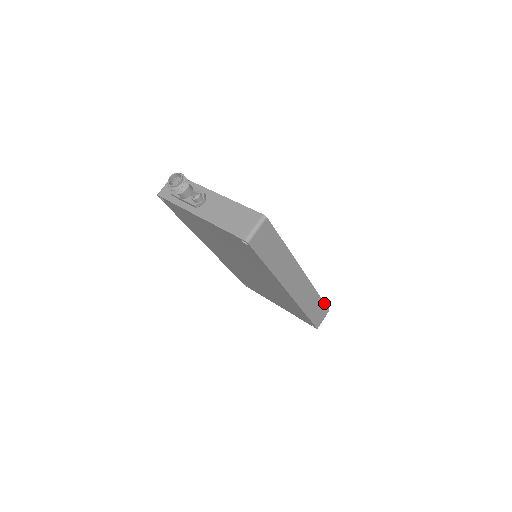
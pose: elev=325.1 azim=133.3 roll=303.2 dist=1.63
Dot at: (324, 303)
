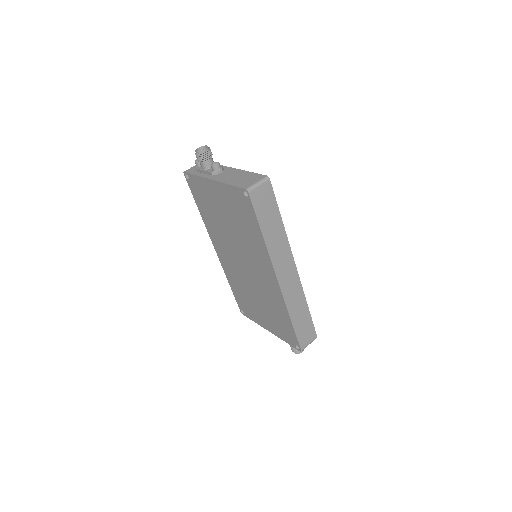
Dot at: (312, 323)
